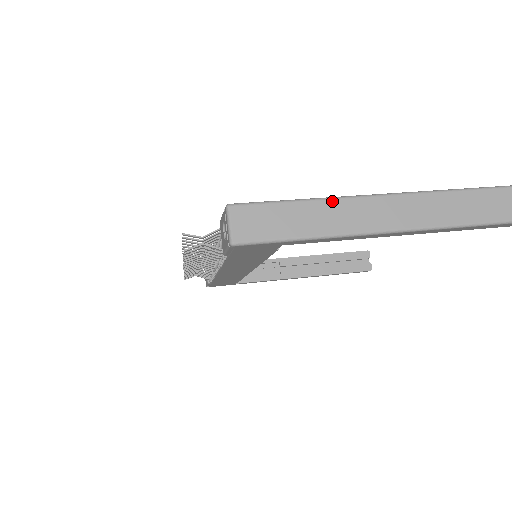
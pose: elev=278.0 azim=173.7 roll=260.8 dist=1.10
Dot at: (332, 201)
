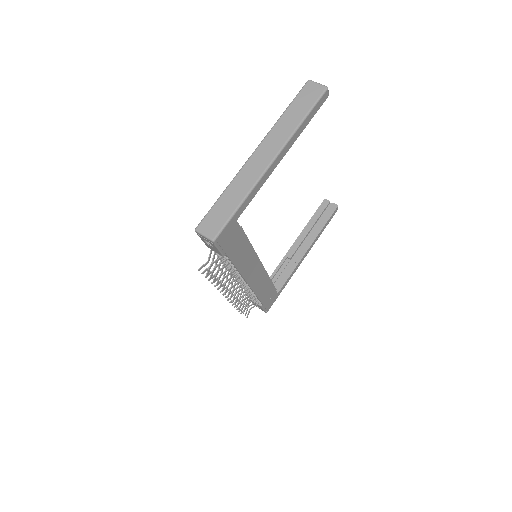
Dot at: (234, 180)
